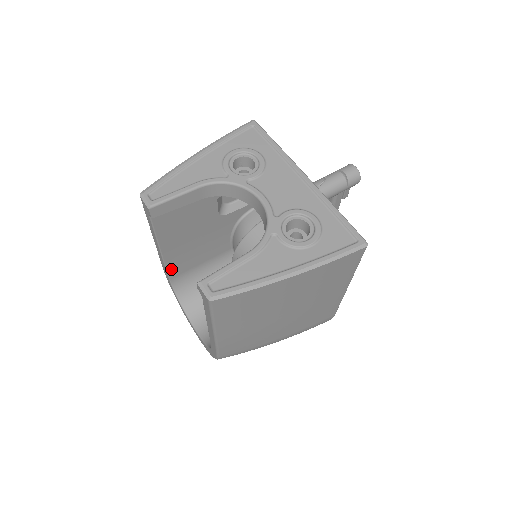
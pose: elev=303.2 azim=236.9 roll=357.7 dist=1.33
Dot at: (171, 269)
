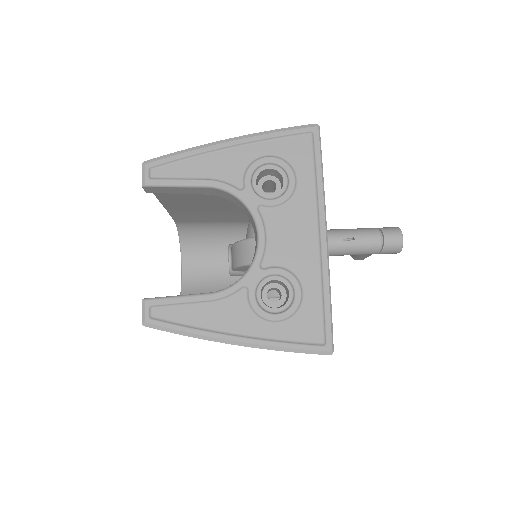
Dot at: (176, 217)
